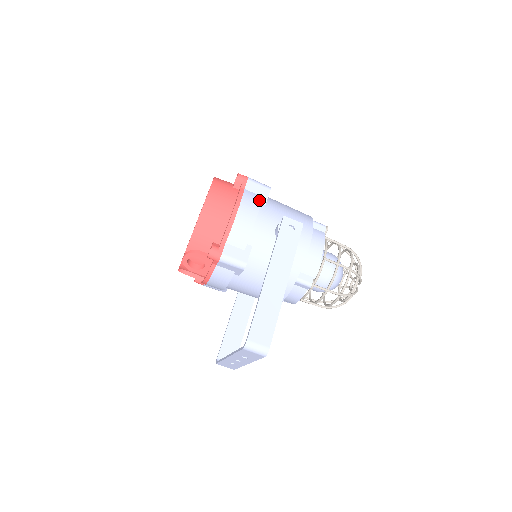
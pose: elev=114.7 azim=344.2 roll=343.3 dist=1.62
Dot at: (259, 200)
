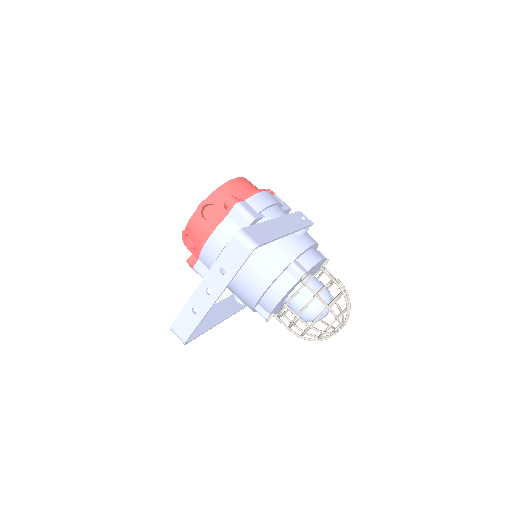
Dot at: occluded
